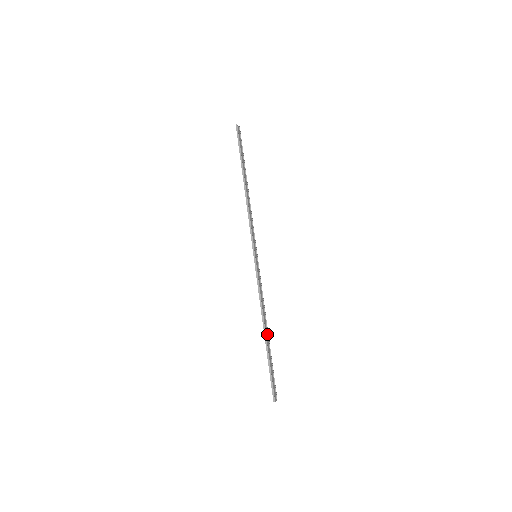
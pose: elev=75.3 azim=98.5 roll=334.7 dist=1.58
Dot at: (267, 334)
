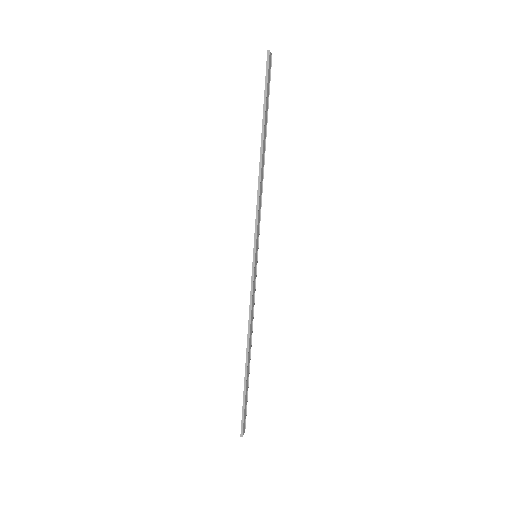
Dot at: (249, 357)
